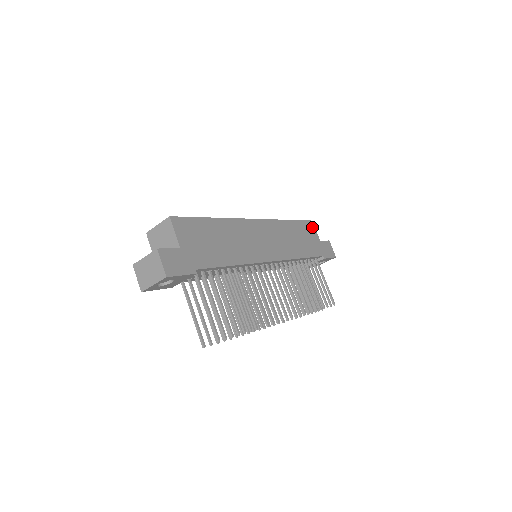
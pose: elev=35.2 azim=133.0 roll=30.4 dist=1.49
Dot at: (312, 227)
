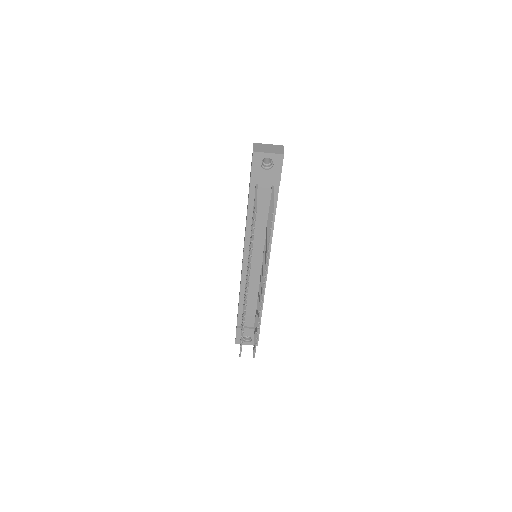
Dot at: occluded
